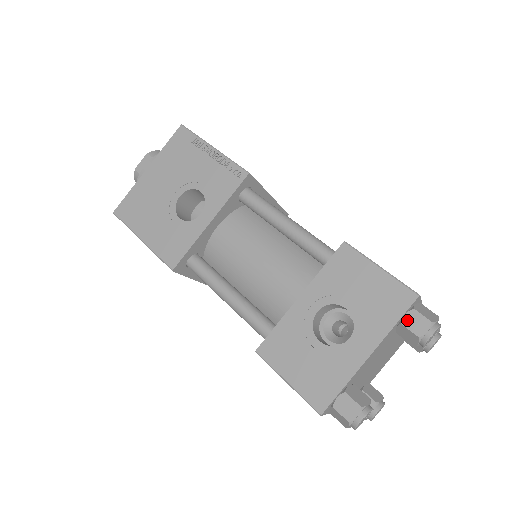
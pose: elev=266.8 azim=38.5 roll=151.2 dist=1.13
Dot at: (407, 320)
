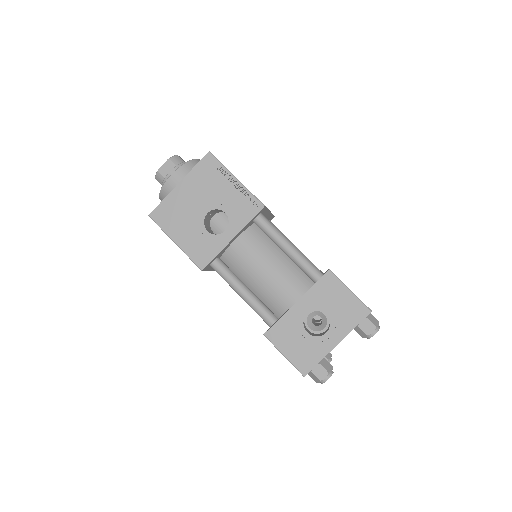
Dot at: (362, 324)
